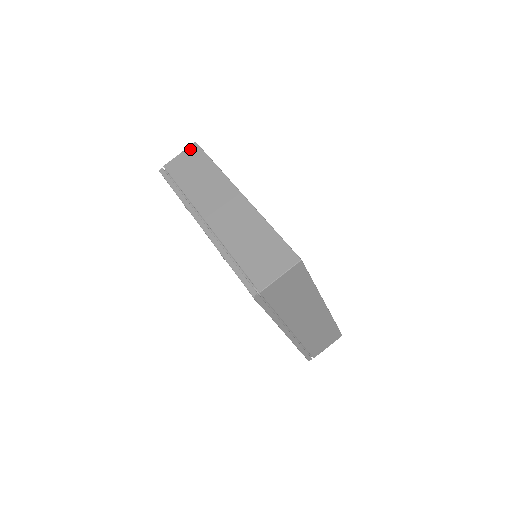
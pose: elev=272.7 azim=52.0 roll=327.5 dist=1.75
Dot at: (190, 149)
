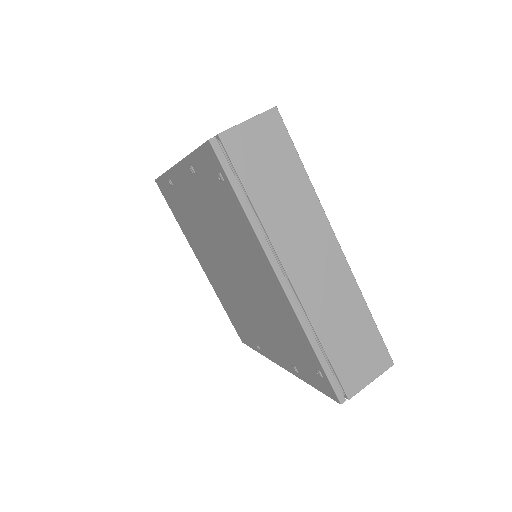
Dot at: occluded
